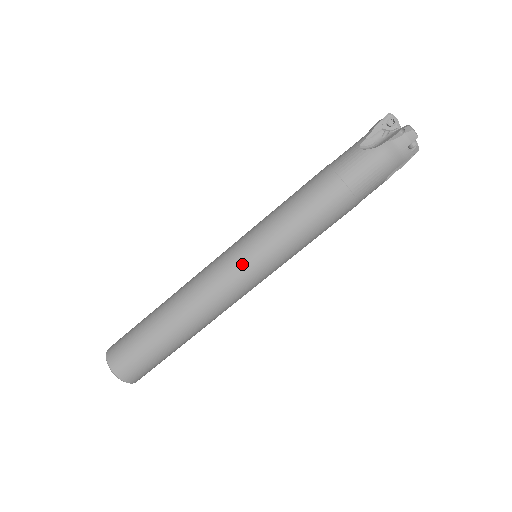
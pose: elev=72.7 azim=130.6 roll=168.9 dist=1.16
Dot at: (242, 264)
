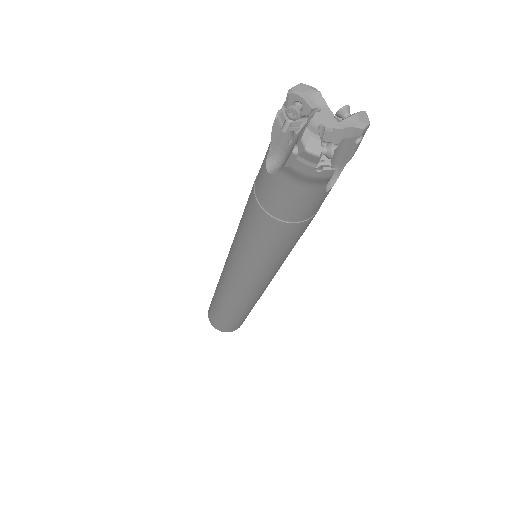
Dot at: (237, 279)
